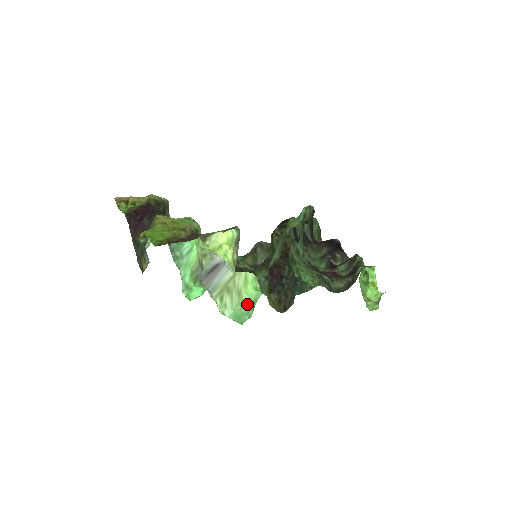
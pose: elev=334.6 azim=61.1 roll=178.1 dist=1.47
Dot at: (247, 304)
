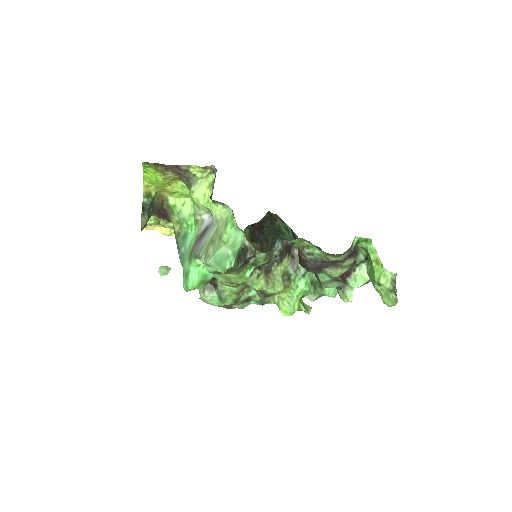
Dot at: (226, 244)
